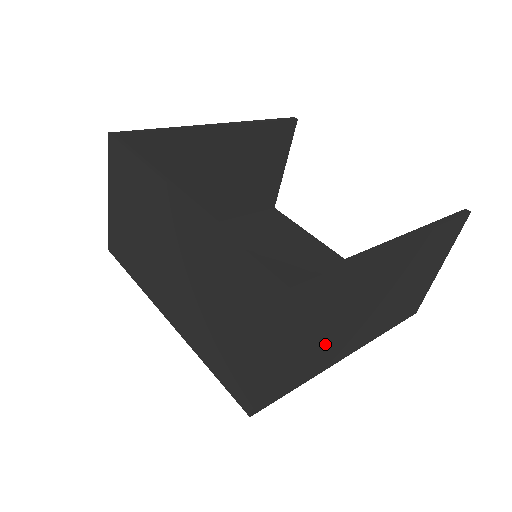
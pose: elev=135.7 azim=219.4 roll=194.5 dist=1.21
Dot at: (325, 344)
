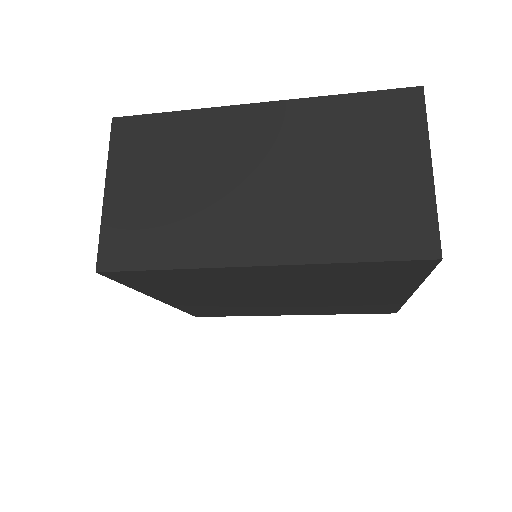
Dot at: (190, 212)
